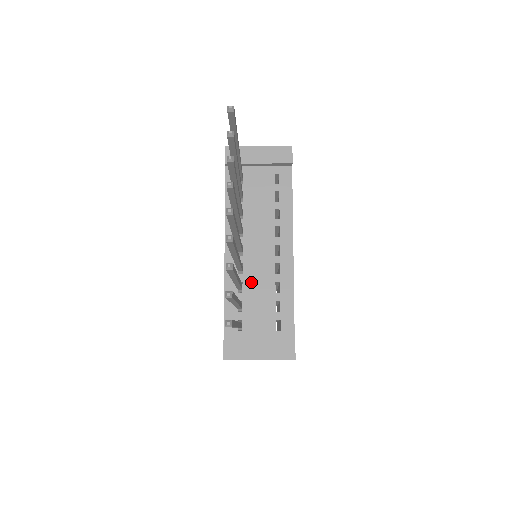
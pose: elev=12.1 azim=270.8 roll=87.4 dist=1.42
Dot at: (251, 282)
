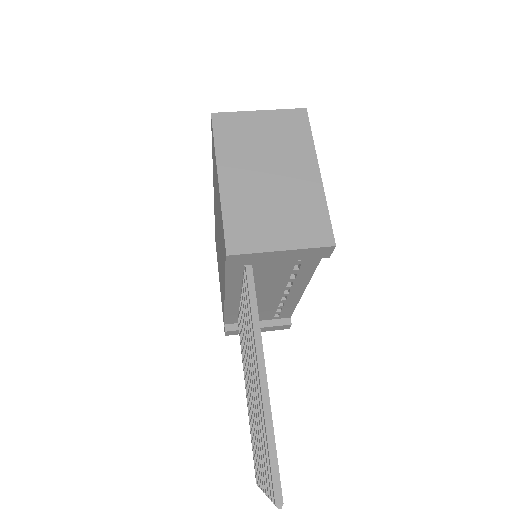
Dot at: occluded
